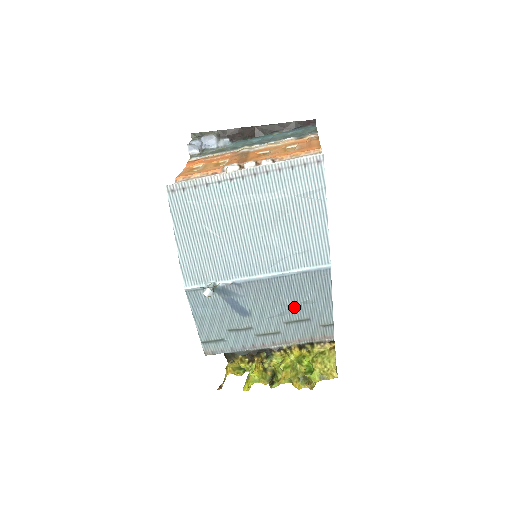
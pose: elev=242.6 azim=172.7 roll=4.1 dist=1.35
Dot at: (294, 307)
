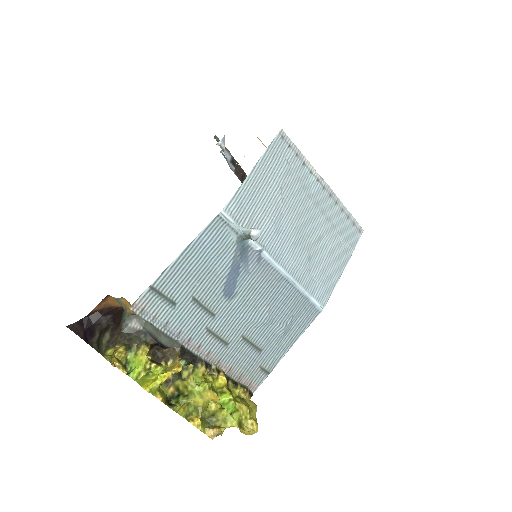
Dot at: (267, 325)
